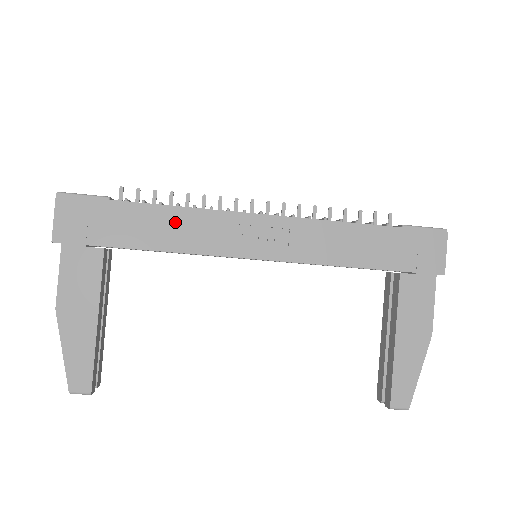
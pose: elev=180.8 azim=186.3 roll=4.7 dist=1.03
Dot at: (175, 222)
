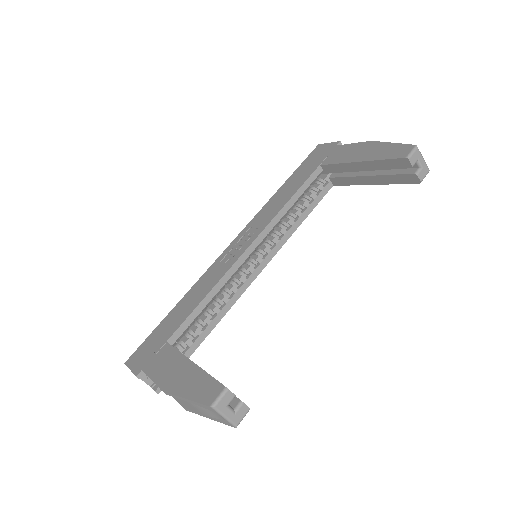
Dot at: (193, 293)
